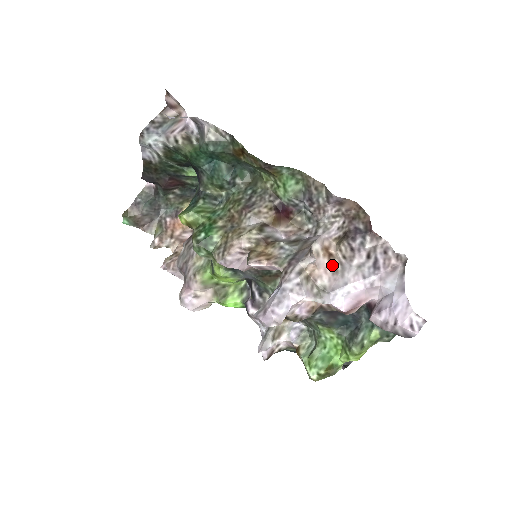
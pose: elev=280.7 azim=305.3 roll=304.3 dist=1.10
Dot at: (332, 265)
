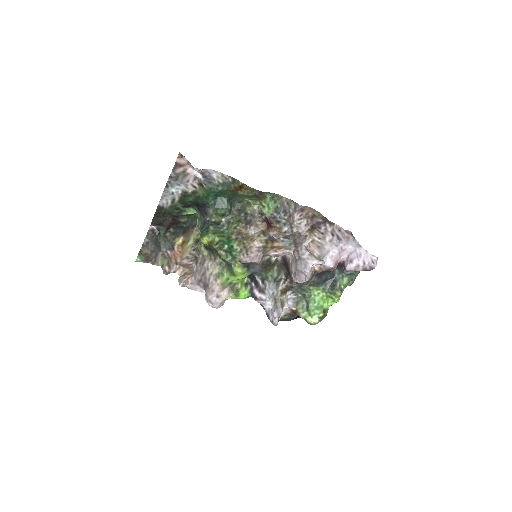
Dot at: (315, 244)
